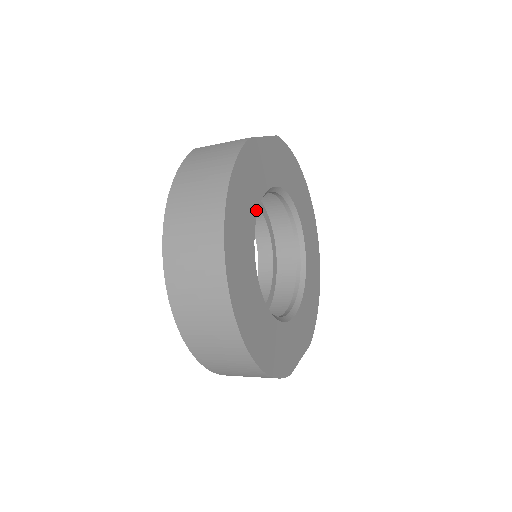
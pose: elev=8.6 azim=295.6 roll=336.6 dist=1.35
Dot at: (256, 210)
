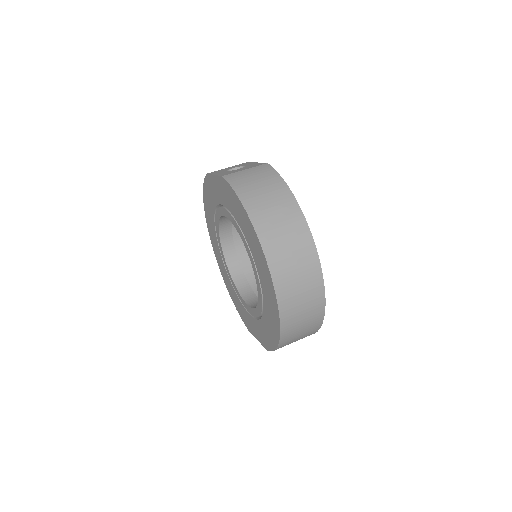
Dot at: occluded
